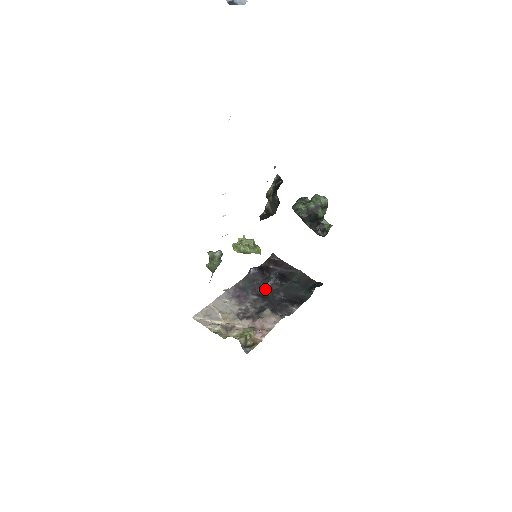
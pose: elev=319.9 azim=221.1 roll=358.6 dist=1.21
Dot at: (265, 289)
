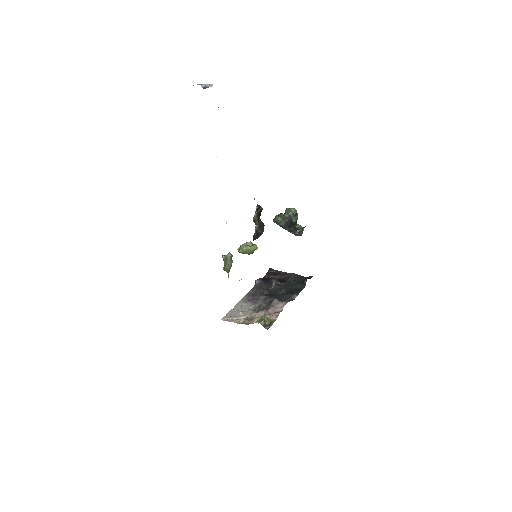
Dot at: (270, 290)
